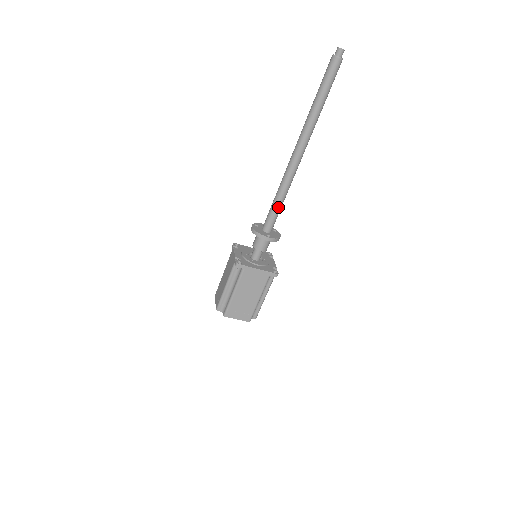
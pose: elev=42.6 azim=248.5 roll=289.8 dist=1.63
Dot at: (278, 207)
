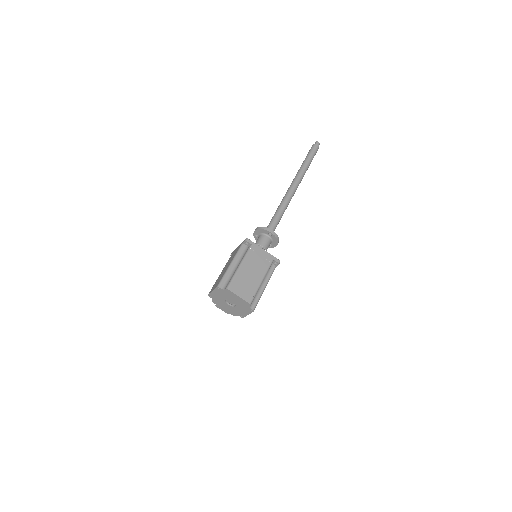
Dot at: (278, 217)
